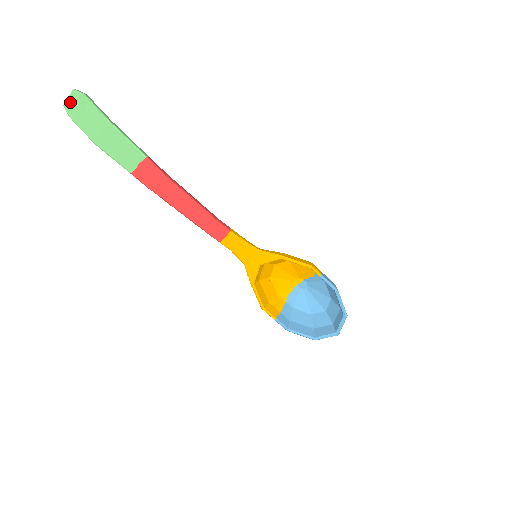
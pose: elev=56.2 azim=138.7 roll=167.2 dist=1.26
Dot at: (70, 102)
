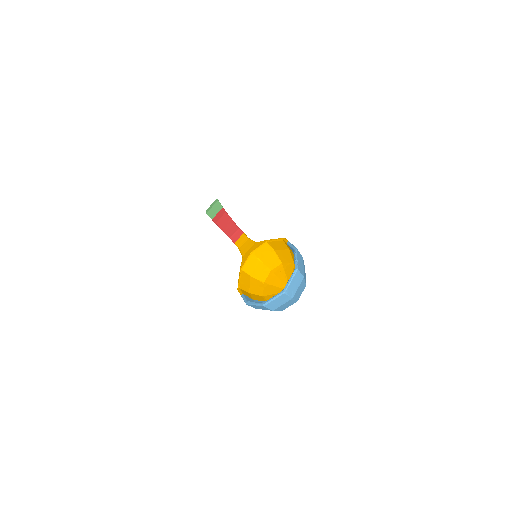
Dot at: occluded
